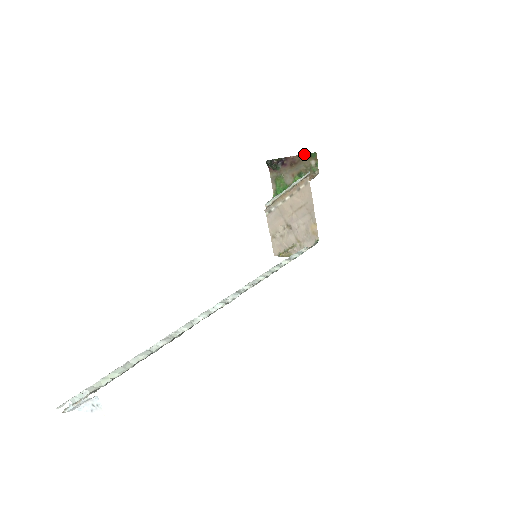
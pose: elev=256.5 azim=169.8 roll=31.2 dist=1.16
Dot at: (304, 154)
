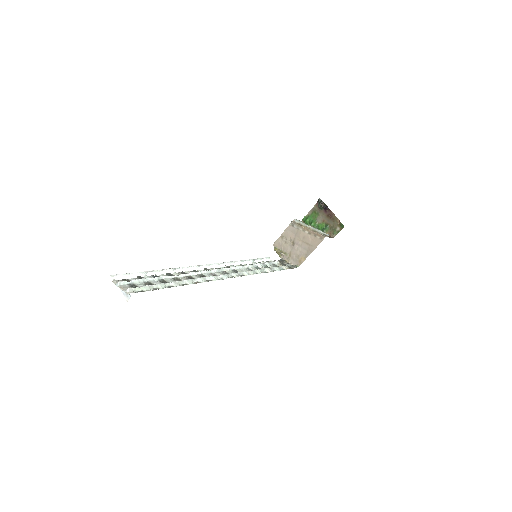
Dot at: (339, 220)
